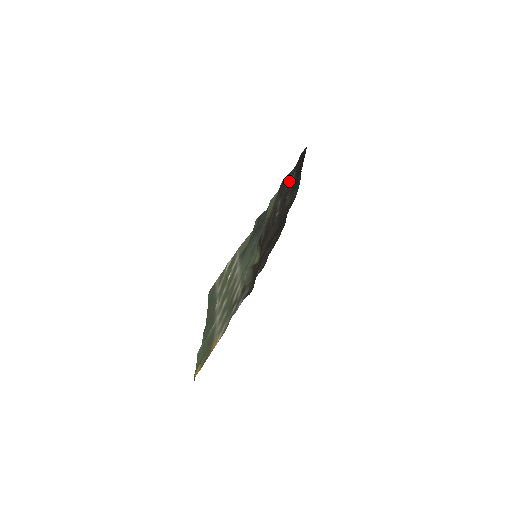
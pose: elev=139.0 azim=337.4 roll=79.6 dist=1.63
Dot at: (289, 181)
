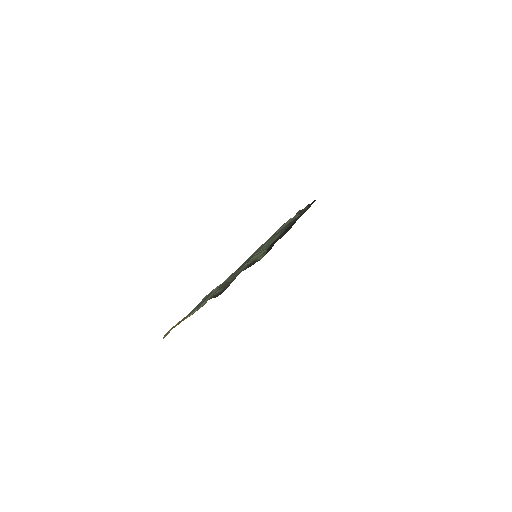
Dot at: (304, 212)
